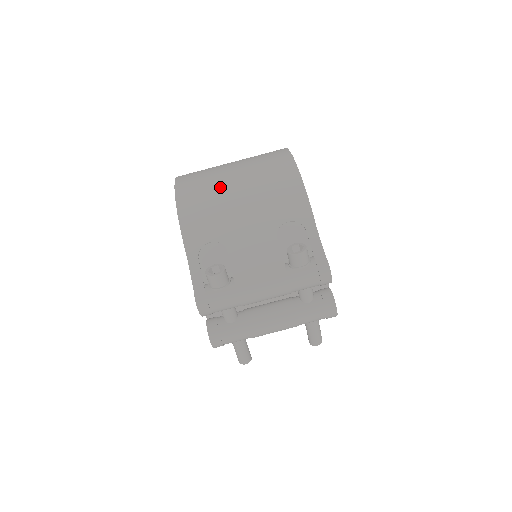
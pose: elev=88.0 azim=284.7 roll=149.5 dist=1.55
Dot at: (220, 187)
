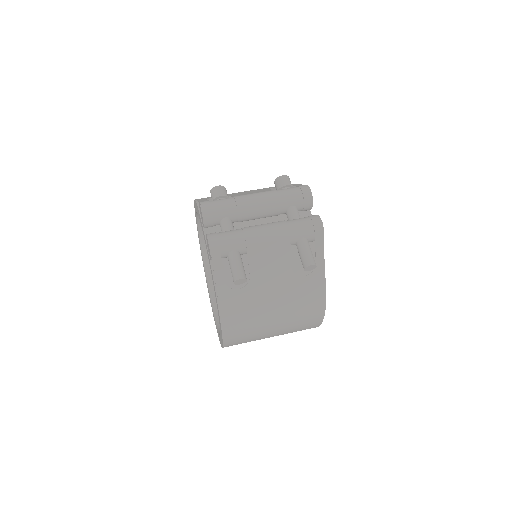
Dot at: occluded
